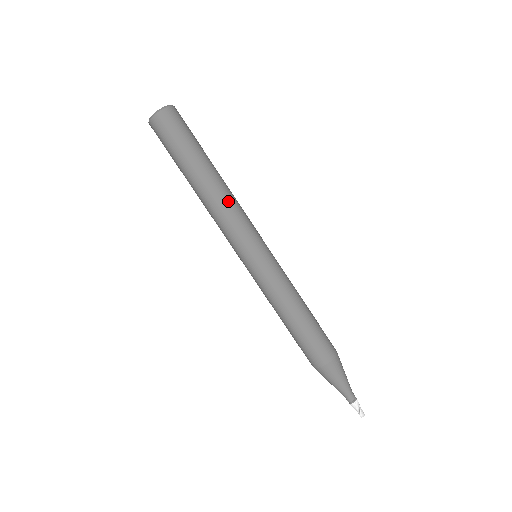
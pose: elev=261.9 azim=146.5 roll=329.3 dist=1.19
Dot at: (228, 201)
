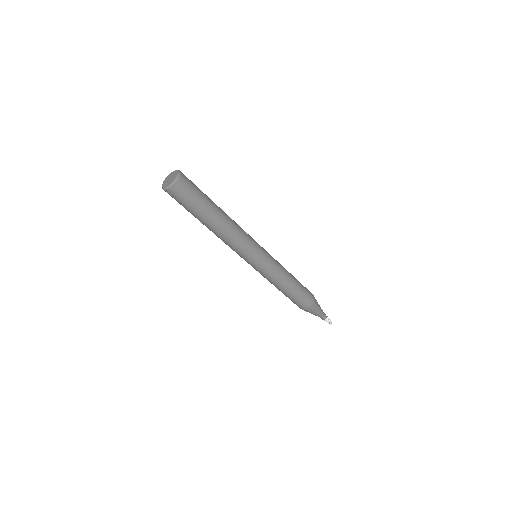
Dot at: (235, 232)
